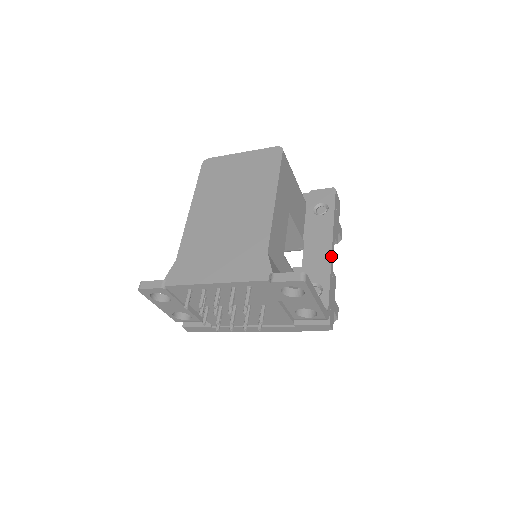
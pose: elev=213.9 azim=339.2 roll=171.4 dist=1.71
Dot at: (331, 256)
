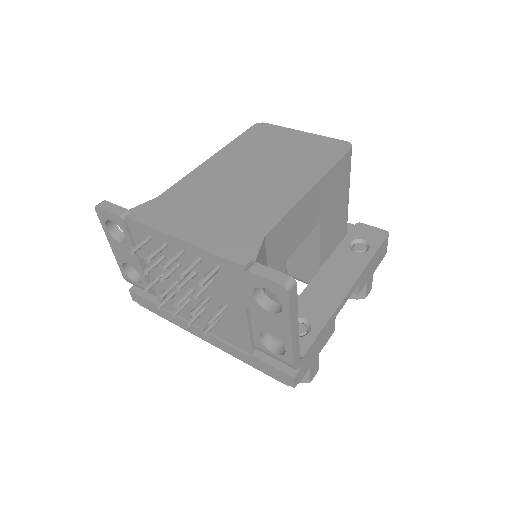
Dot at: (342, 300)
